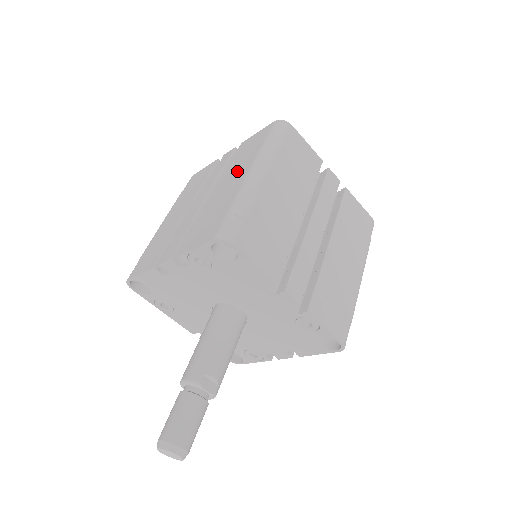
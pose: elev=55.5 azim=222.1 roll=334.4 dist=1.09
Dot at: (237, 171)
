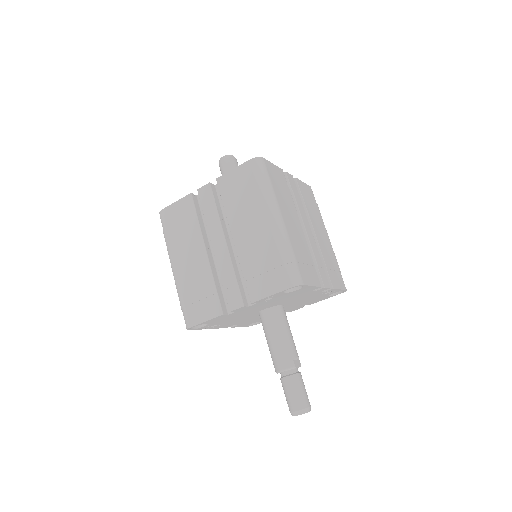
Dot at: (249, 217)
